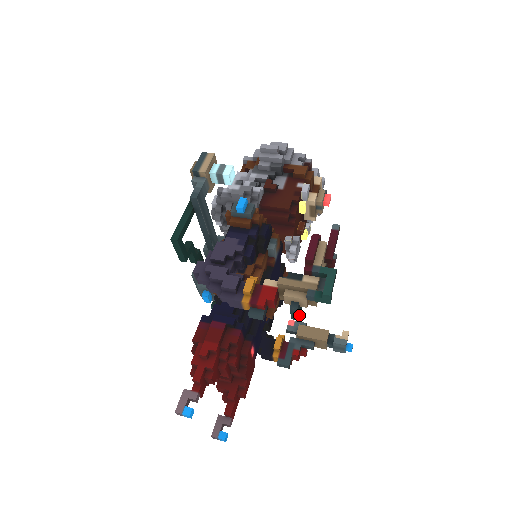
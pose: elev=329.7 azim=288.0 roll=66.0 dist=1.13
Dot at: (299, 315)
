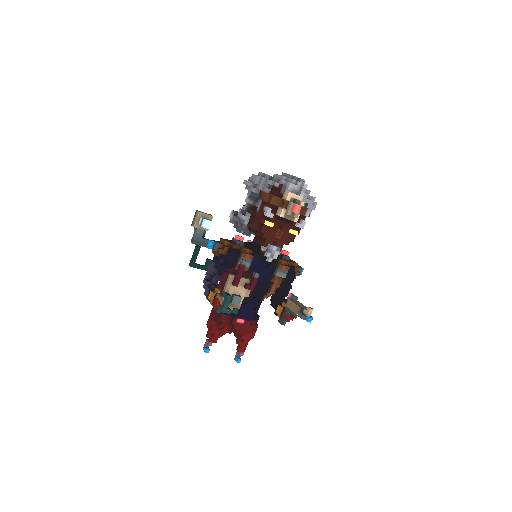
Dot at: (236, 311)
